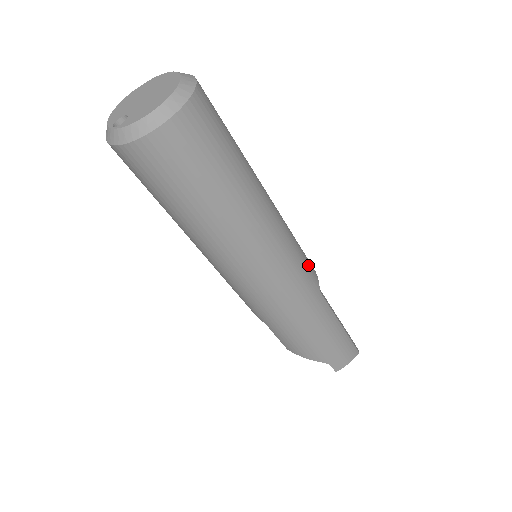
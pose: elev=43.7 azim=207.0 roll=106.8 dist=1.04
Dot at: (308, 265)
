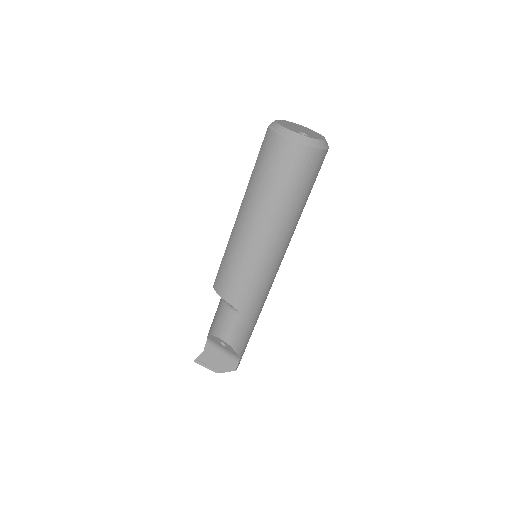
Dot at: occluded
